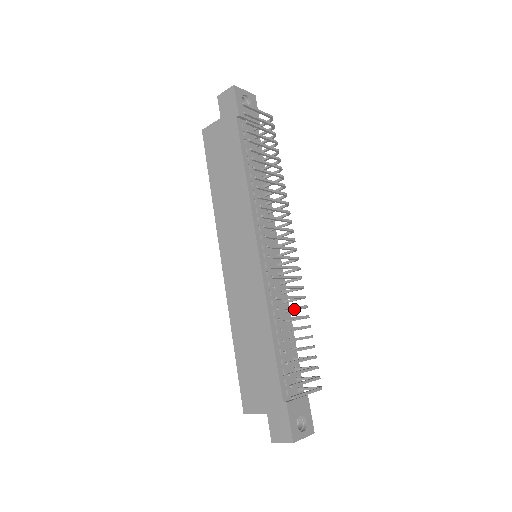
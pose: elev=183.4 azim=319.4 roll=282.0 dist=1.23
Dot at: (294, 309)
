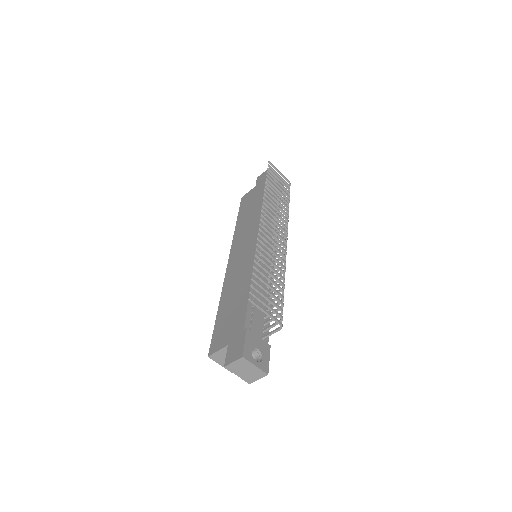
Dot at: (275, 281)
